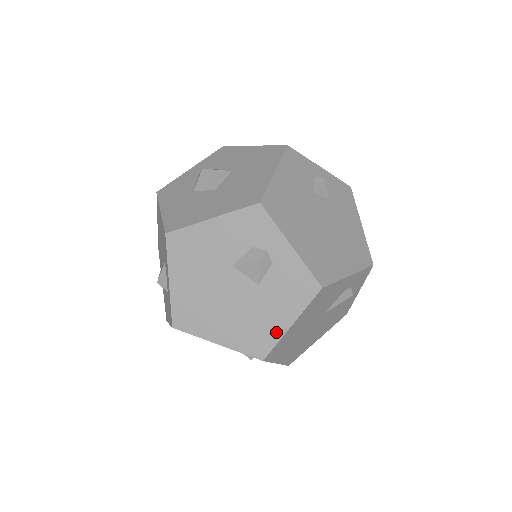
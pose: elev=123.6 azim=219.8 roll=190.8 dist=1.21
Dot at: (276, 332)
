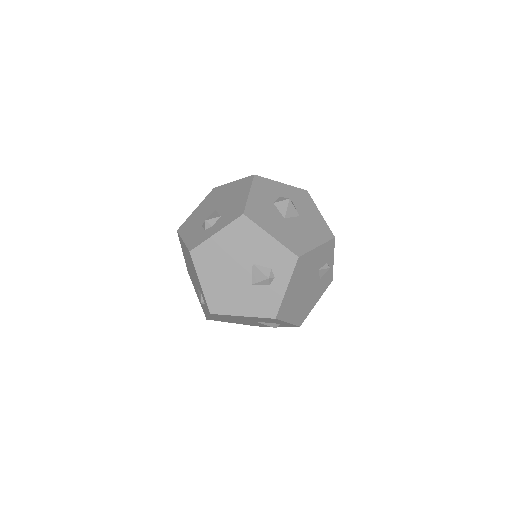
Dot at: (232, 310)
